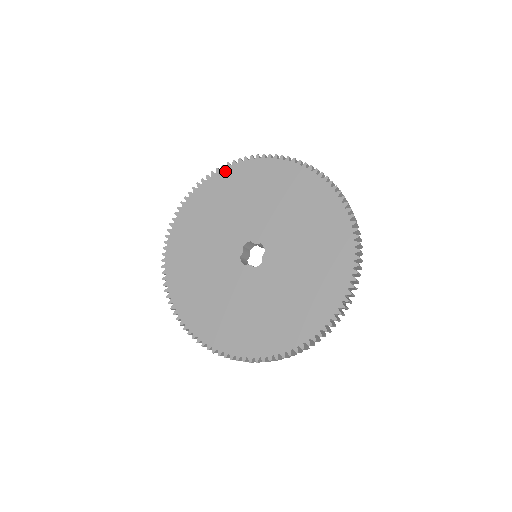
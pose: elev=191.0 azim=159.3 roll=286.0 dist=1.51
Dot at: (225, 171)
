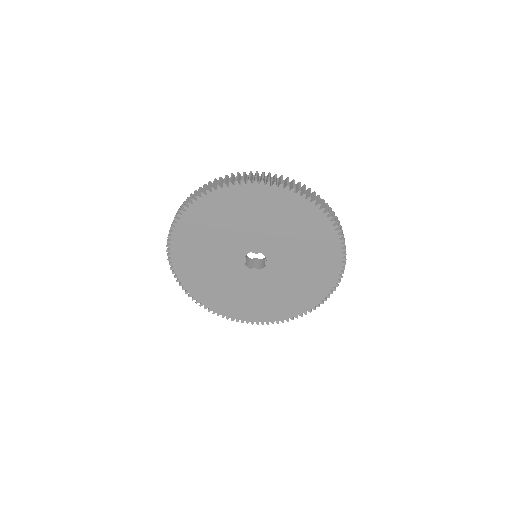
Dot at: (206, 198)
